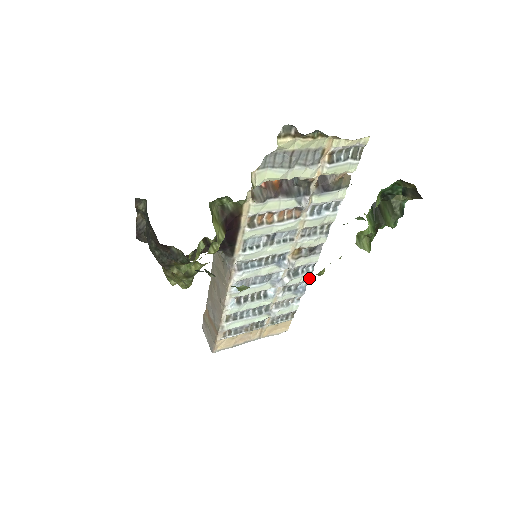
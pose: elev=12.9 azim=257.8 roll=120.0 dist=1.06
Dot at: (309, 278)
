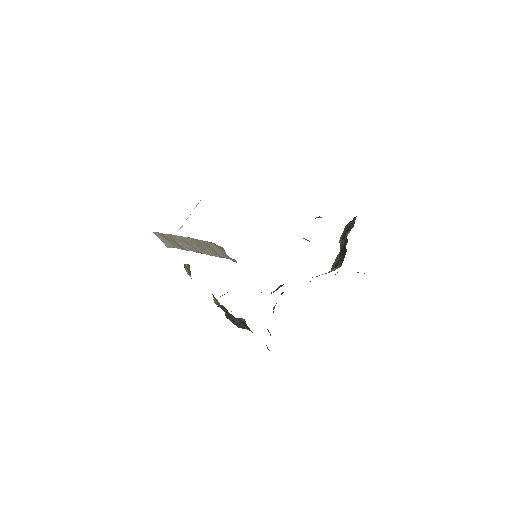
Dot at: occluded
